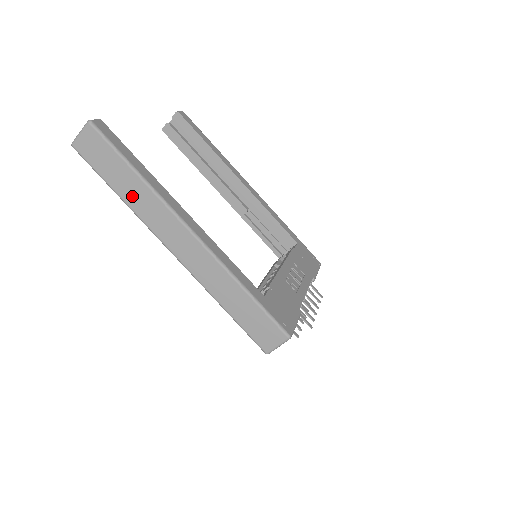
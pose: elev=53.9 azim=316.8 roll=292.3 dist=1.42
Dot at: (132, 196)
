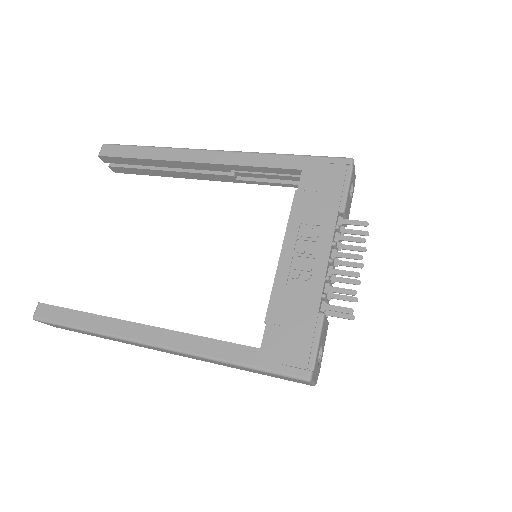
Dot at: (108, 338)
